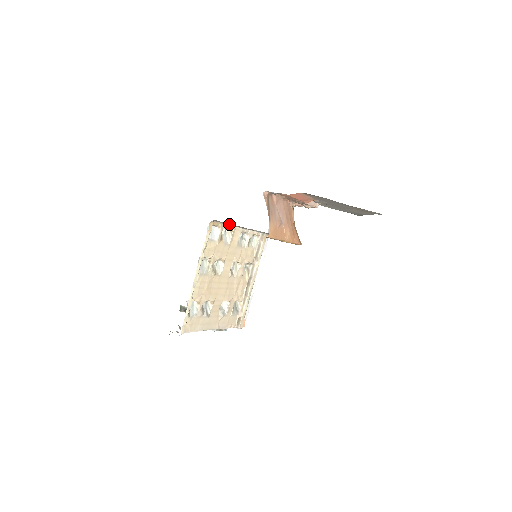
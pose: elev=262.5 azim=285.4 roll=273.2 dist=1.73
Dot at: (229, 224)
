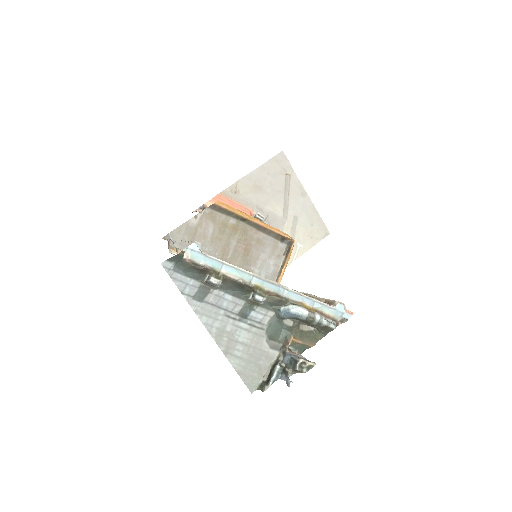
Dot at: occluded
